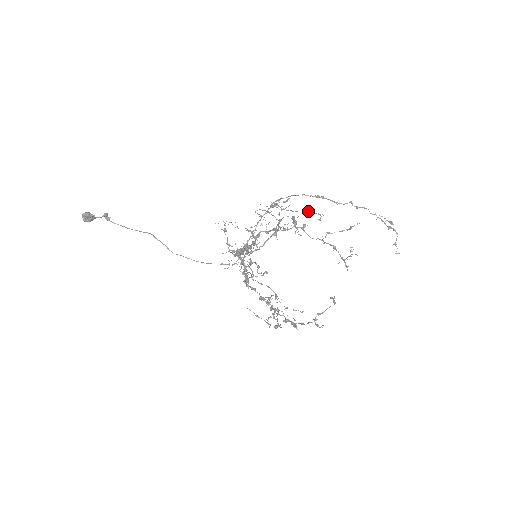
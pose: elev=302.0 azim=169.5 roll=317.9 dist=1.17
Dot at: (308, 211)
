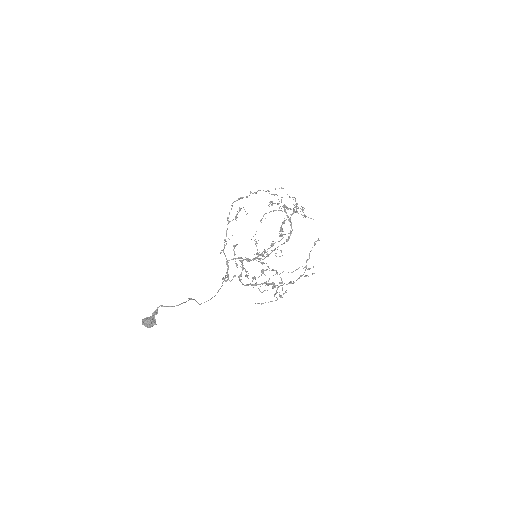
Dot at: occluded
